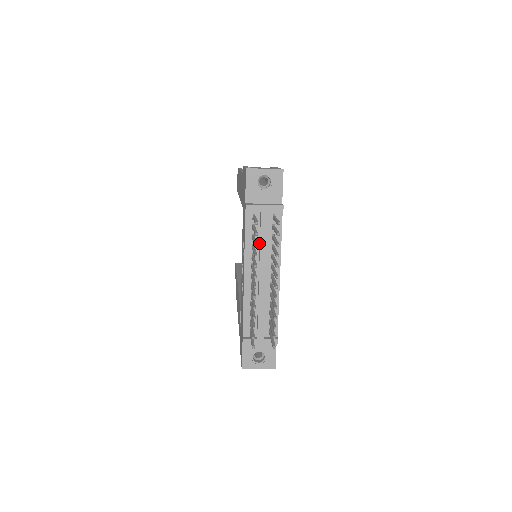
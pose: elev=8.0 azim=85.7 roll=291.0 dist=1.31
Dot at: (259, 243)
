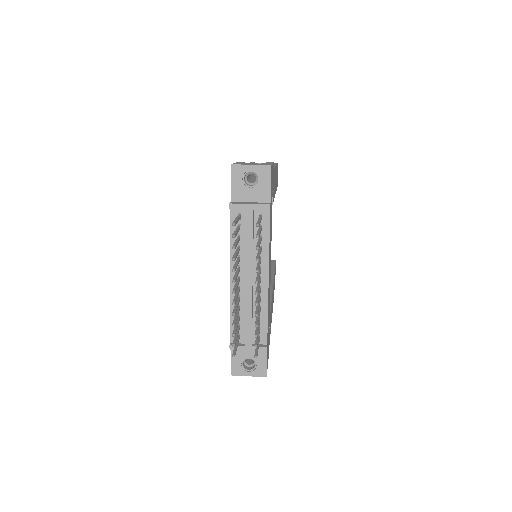
Dot at: (245, 244)
